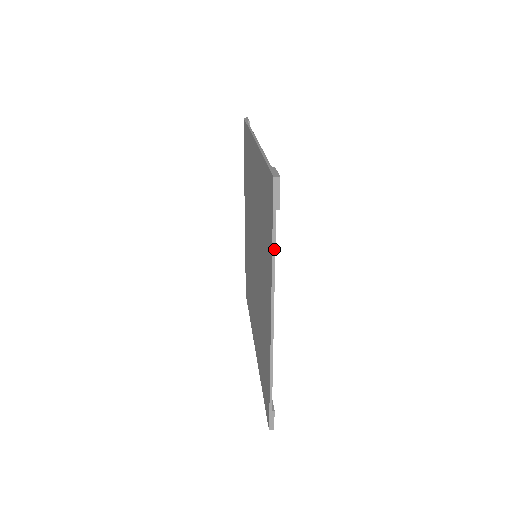
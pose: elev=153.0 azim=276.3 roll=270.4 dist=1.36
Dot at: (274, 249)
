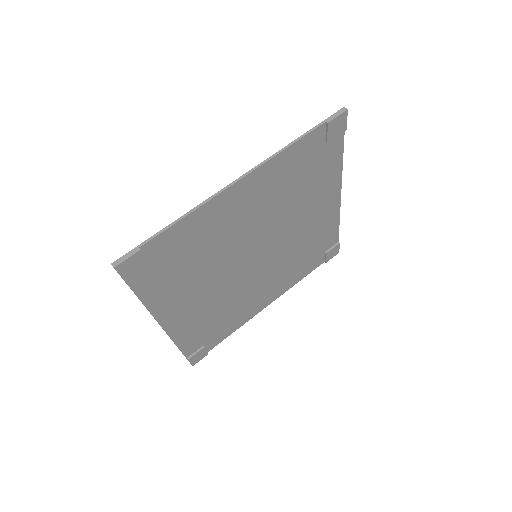
Dot at: occluded
